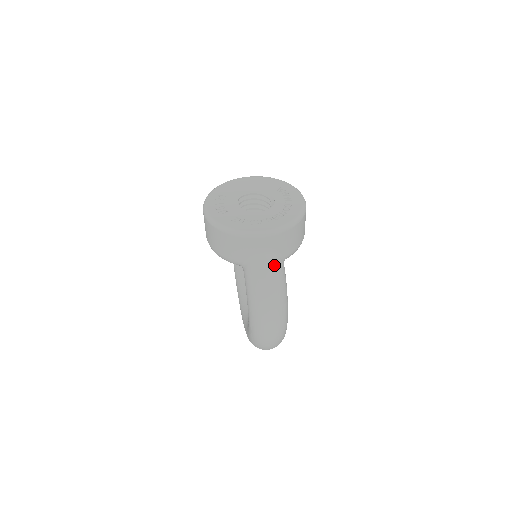
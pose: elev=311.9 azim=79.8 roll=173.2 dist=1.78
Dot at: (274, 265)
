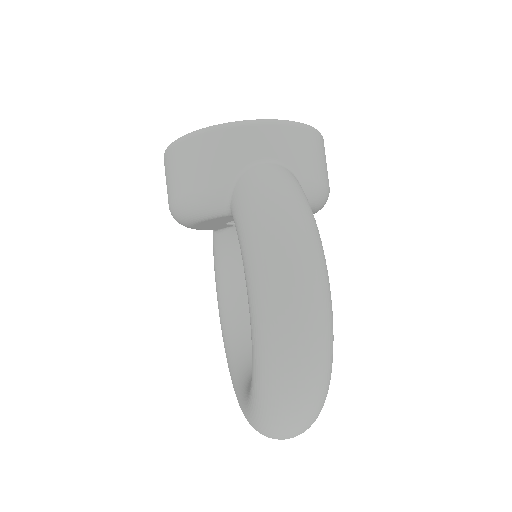
Dot at: (284, 173)
